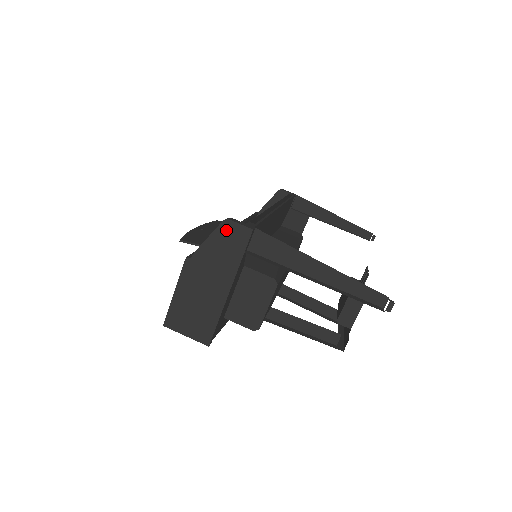
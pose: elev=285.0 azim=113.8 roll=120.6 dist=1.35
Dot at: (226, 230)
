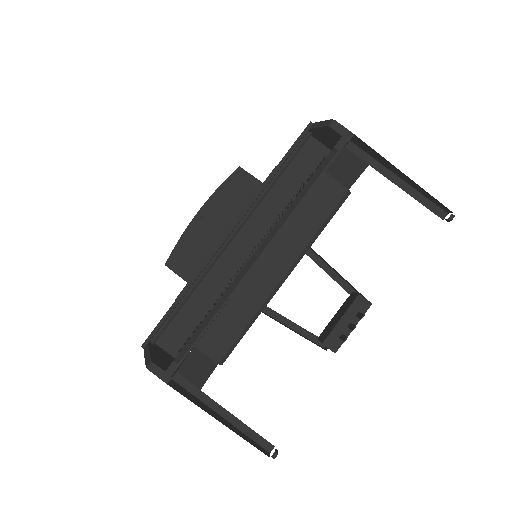
Dot at: occluded
